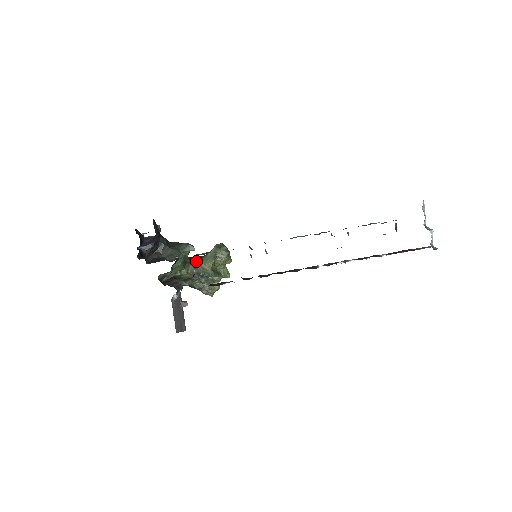
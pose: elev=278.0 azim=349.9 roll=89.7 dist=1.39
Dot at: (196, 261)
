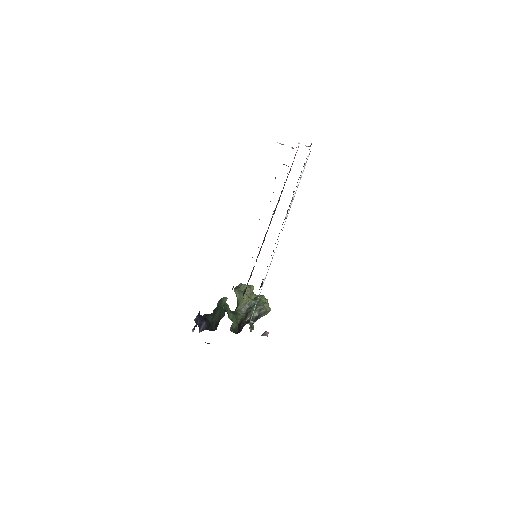
Dot at: (237, 309)
